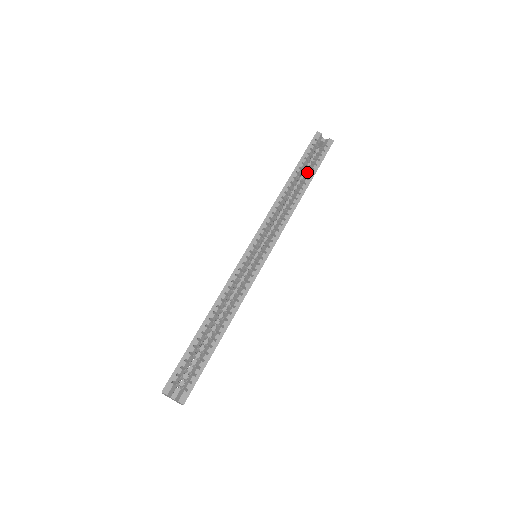
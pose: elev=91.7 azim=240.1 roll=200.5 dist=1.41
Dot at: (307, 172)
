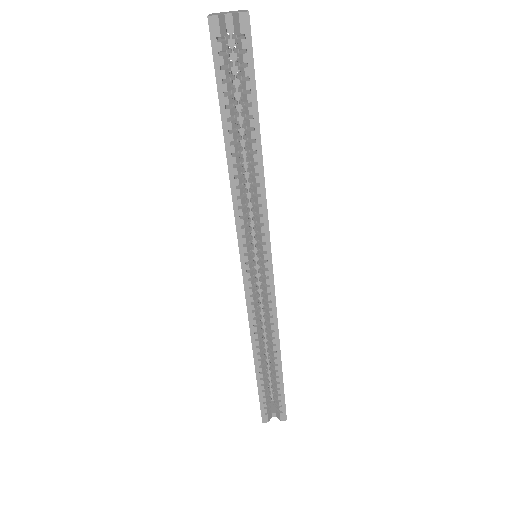
Dot at: (243, 112)
